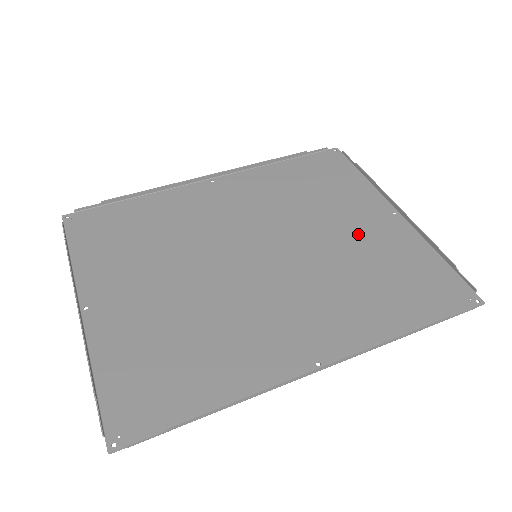
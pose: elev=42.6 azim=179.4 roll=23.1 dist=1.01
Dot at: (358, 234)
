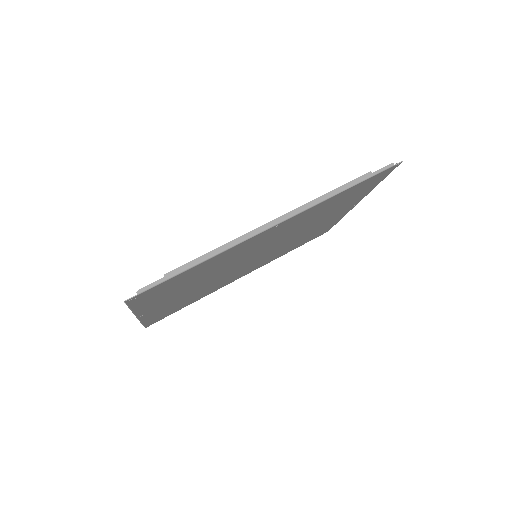
Dot at: (326, 217)
